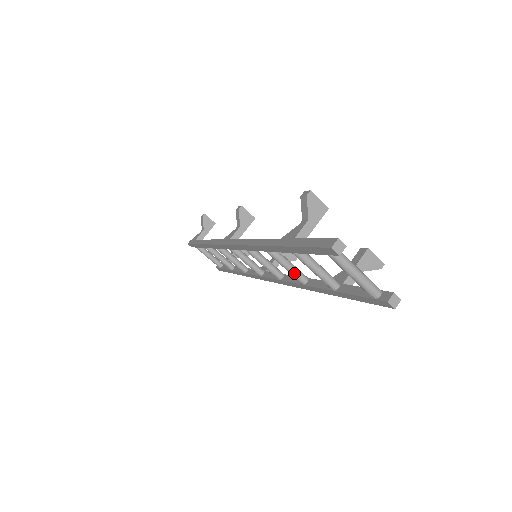
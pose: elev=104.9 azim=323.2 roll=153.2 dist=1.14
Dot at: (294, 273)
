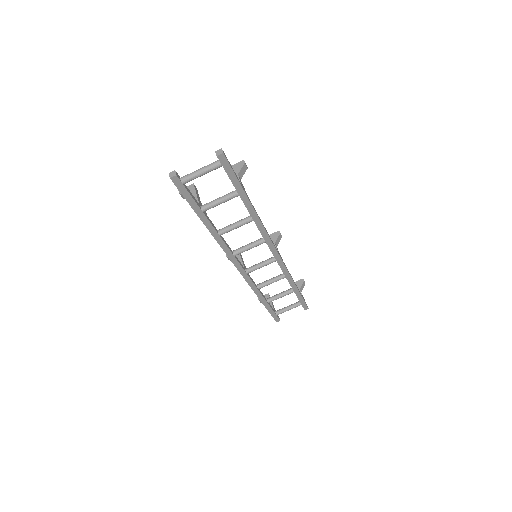
Dot at: (241, 223)
